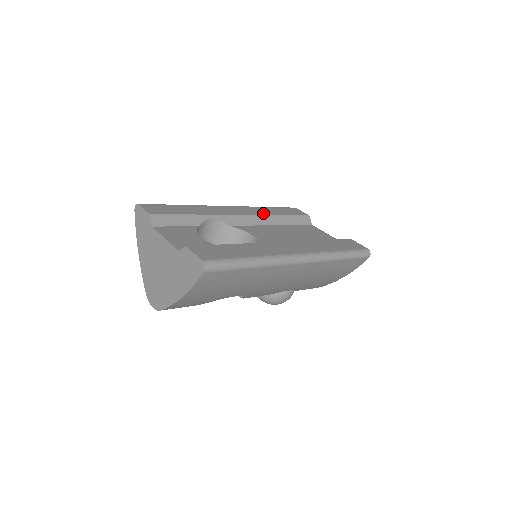
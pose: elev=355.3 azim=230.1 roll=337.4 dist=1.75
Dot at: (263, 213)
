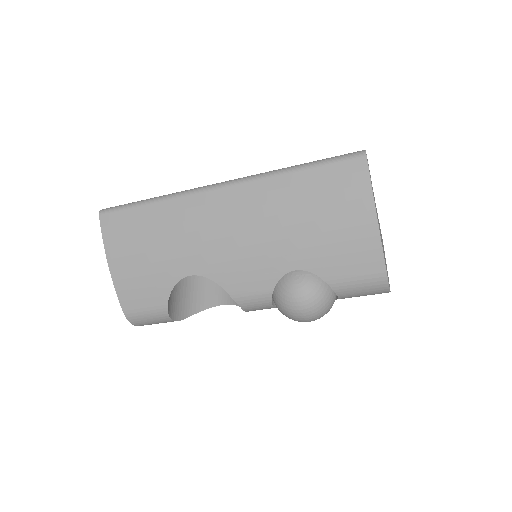
Dot at: occluded
